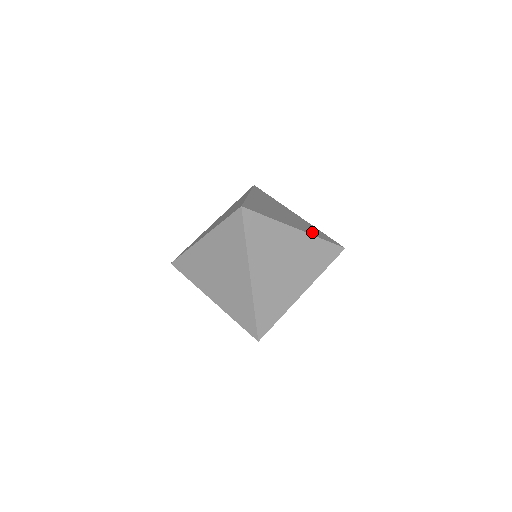
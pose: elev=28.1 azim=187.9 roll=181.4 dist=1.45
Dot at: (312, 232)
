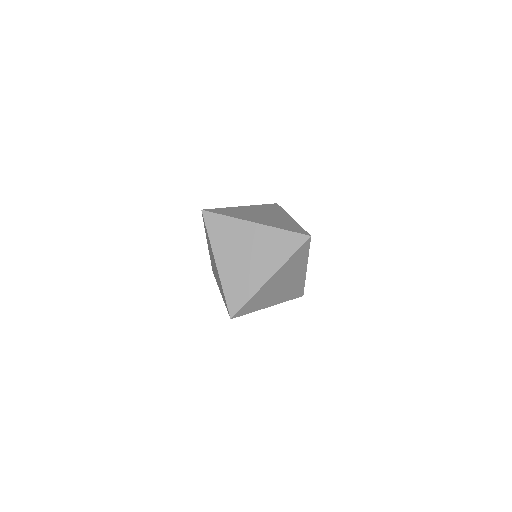
Dot at: occluded
